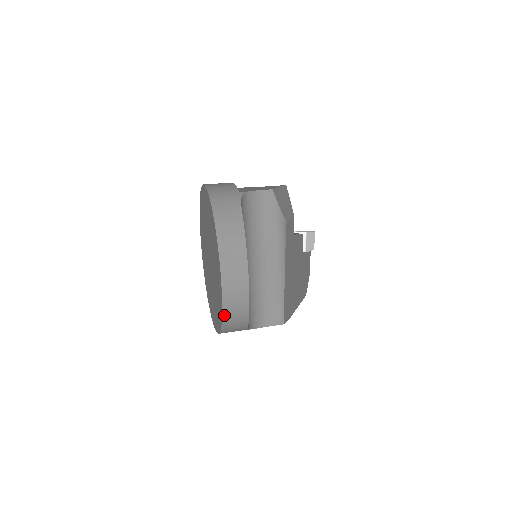
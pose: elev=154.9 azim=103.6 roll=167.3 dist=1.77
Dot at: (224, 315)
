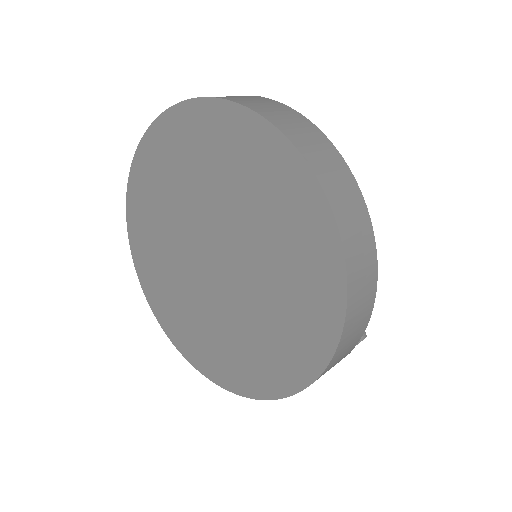
Dot at: (347, 312)
